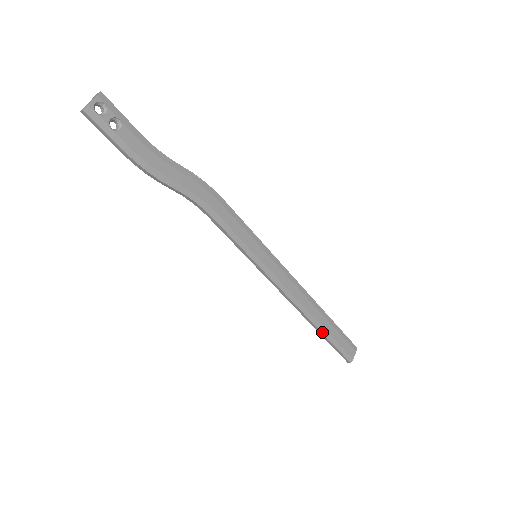
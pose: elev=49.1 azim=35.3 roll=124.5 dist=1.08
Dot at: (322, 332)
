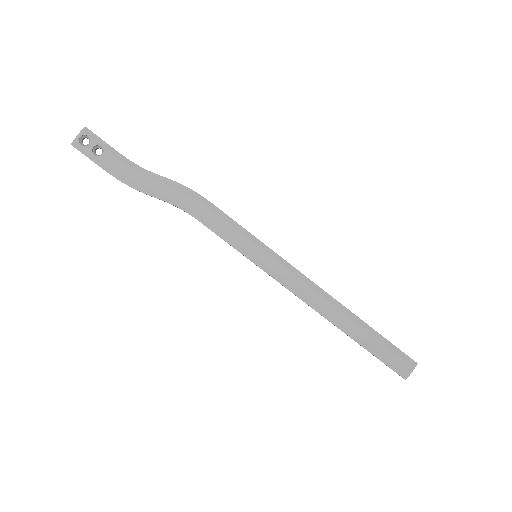
Dot at: (354, 339)
